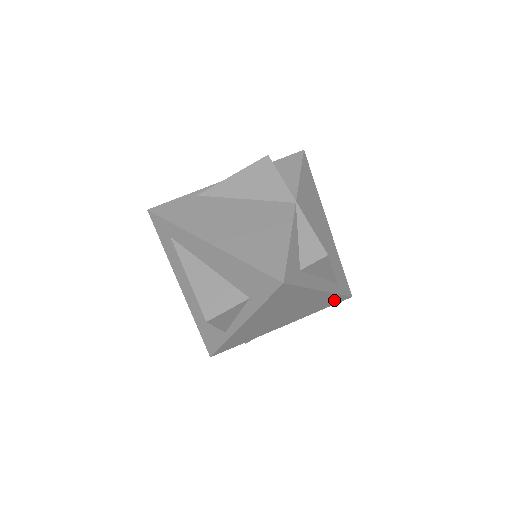
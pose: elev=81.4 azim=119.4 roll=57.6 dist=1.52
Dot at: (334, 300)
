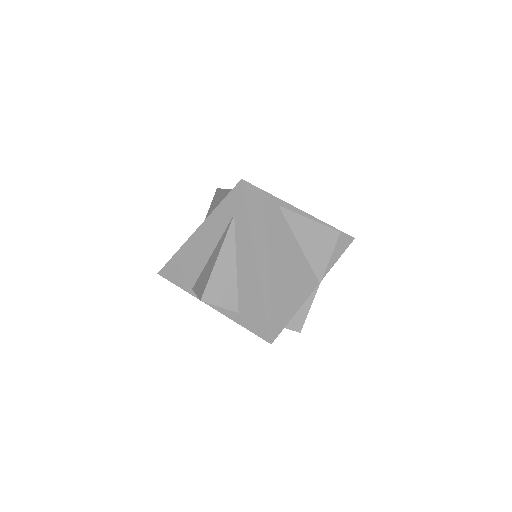
Dot at: occluded
